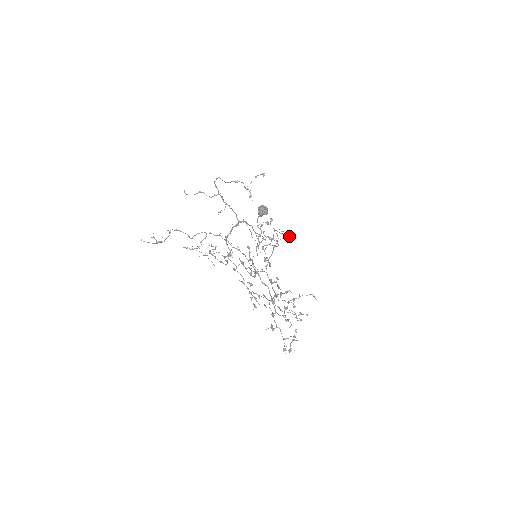
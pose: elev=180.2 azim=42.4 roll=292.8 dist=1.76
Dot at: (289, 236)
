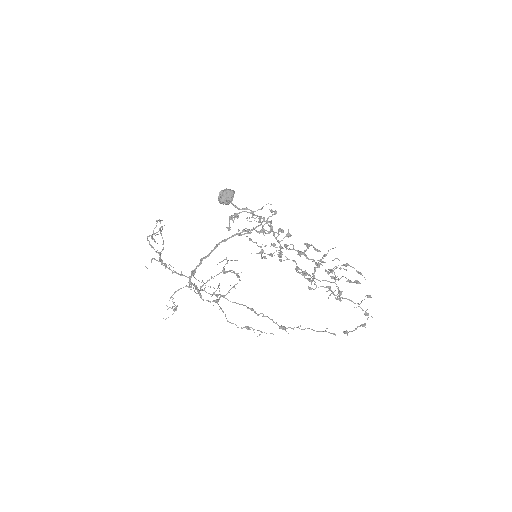
Dot at: occluded
